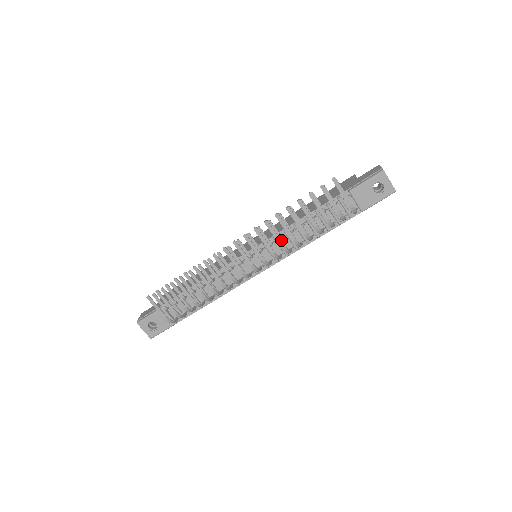
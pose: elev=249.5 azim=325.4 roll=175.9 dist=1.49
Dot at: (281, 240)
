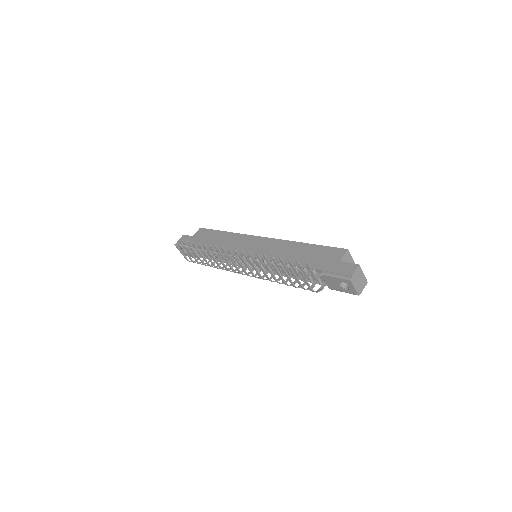
Dot at: (260, 274)
